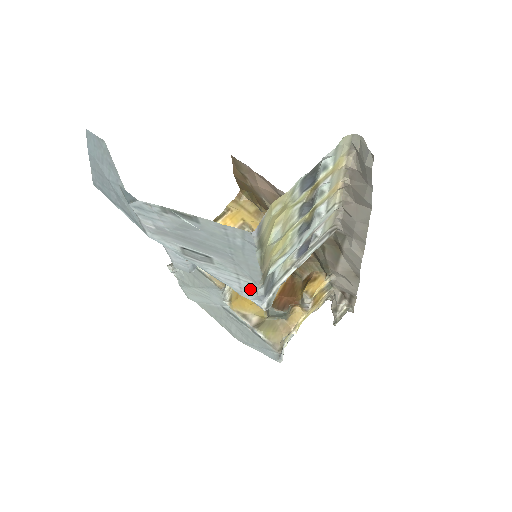
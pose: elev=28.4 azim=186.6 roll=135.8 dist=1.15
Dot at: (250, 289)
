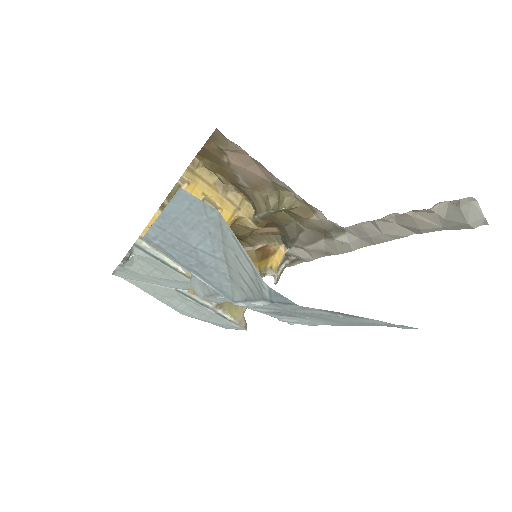
Dot at: (308, 323)
